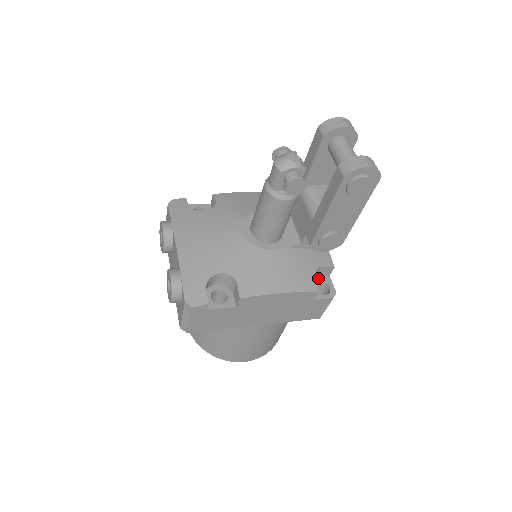
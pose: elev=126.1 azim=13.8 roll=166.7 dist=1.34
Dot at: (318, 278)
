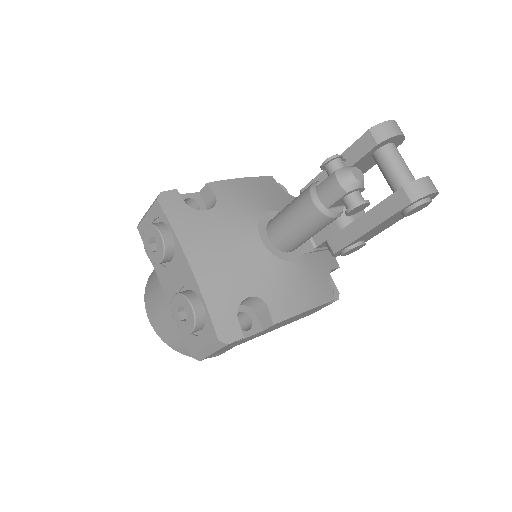
Dot at: occluded
